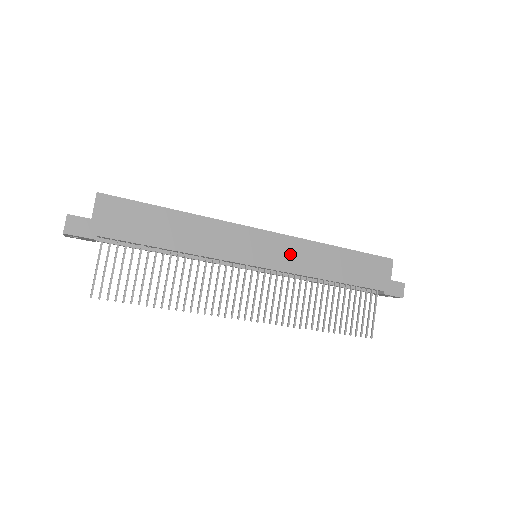
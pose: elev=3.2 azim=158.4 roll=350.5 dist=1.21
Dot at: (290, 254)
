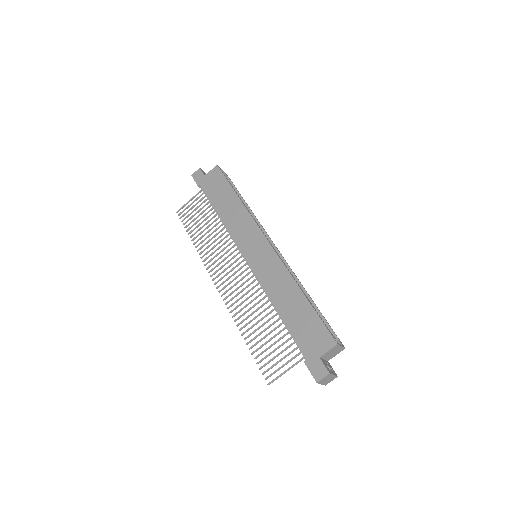
Dot at: (268, 267)
